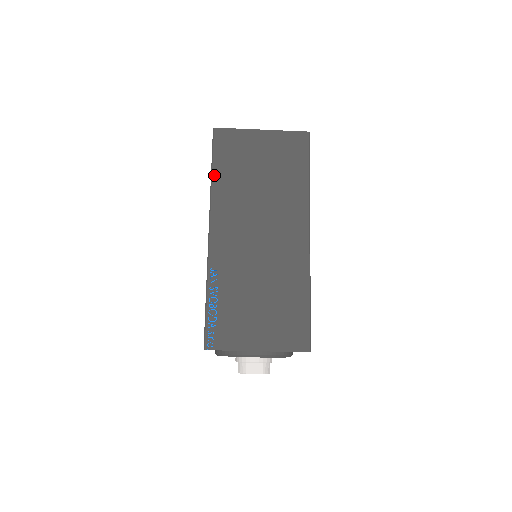
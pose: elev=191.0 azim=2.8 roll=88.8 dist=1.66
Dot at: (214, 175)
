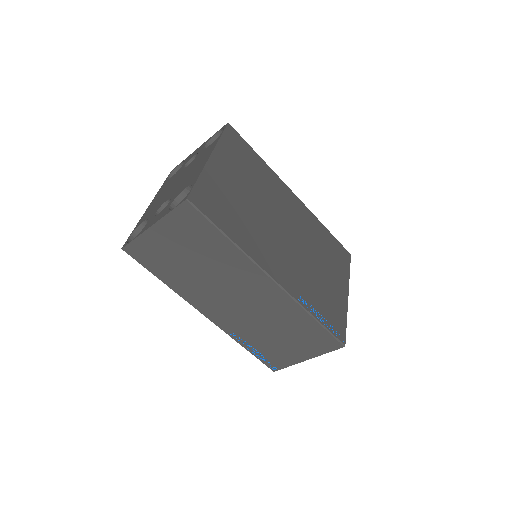
Dot at: (163, 281)
